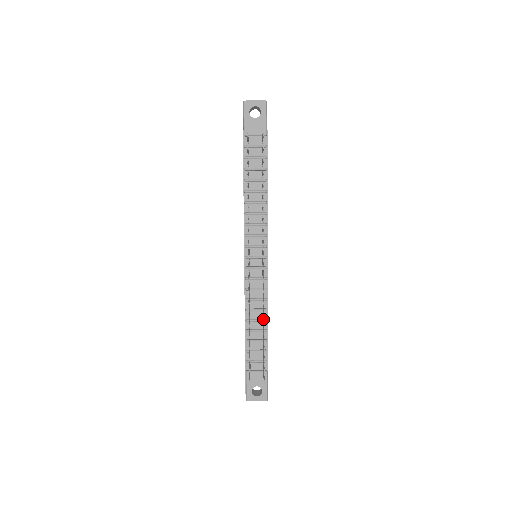
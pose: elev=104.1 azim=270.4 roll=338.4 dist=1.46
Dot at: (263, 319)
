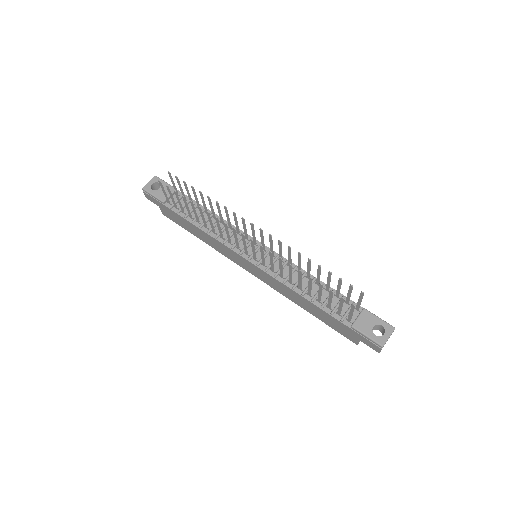
Dot at: (307, 267)
